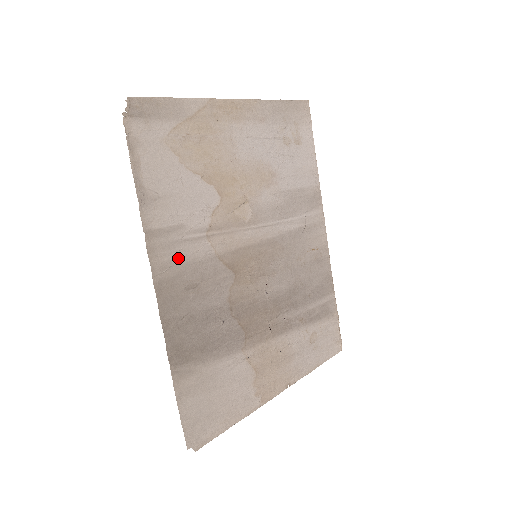
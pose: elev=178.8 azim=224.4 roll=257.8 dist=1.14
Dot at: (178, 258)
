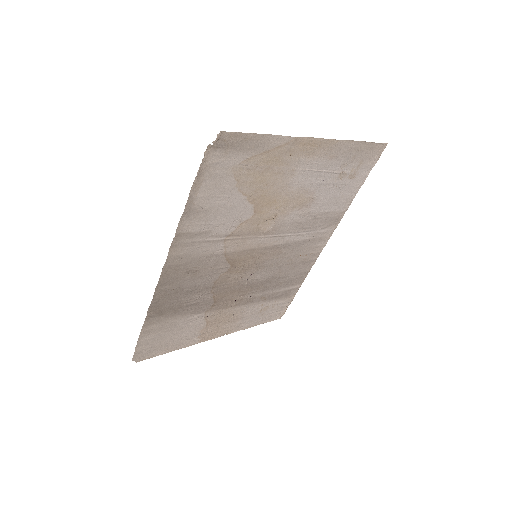
Dot at: (192, 252)
